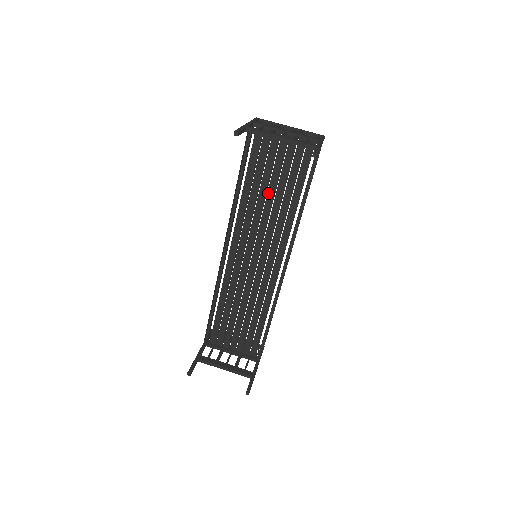
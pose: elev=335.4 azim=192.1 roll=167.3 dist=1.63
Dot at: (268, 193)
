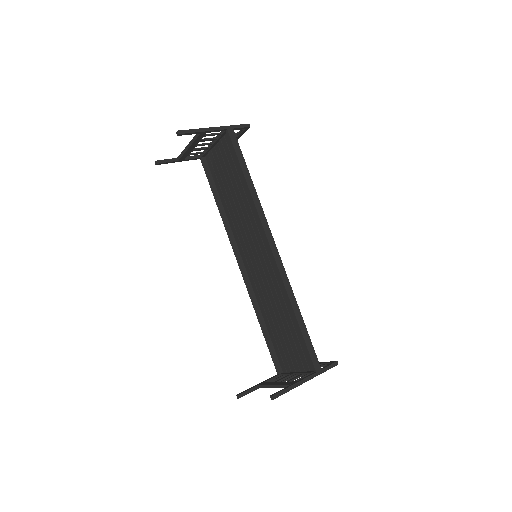
Dot at: (233, 196)
